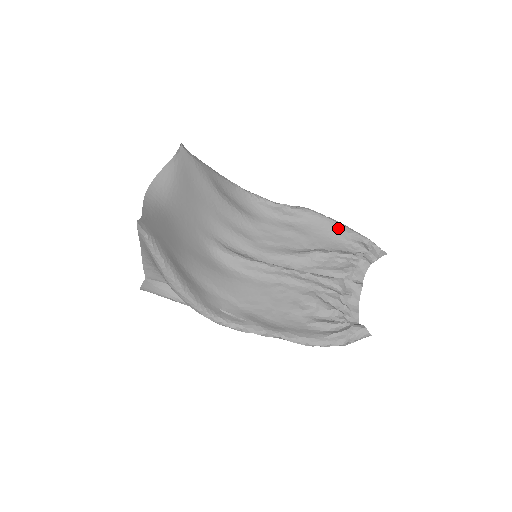
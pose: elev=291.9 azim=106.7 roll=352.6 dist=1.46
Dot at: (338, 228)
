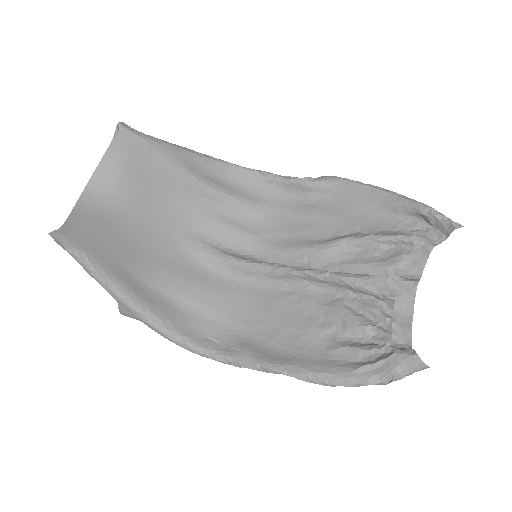
Dot at: (381, 198)
